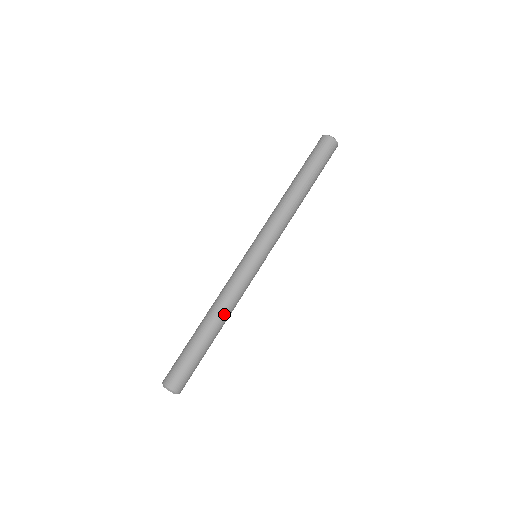
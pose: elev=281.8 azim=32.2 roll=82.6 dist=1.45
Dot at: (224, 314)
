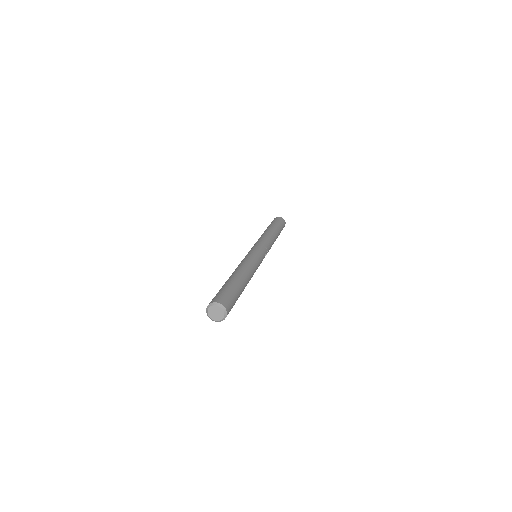
Dot at: (249, 273)
